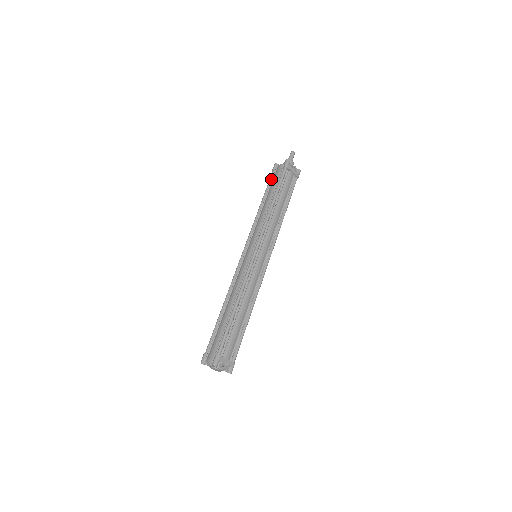
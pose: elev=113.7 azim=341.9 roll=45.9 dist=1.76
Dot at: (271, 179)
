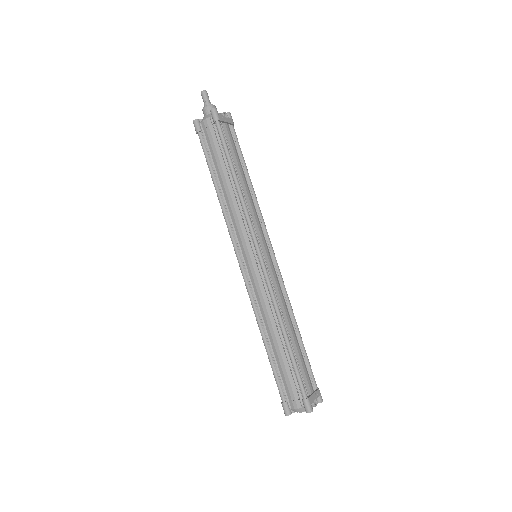
Dot at: (204, 145)
